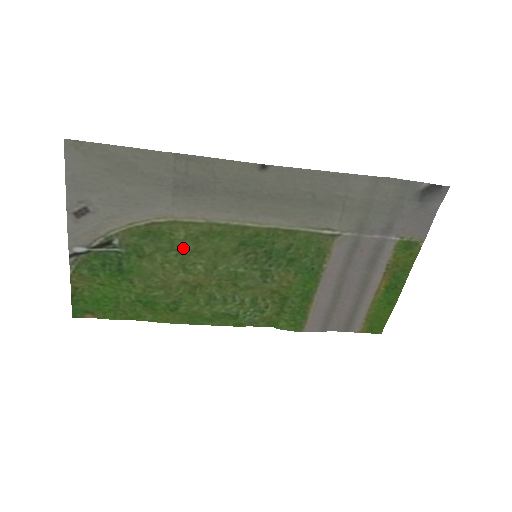
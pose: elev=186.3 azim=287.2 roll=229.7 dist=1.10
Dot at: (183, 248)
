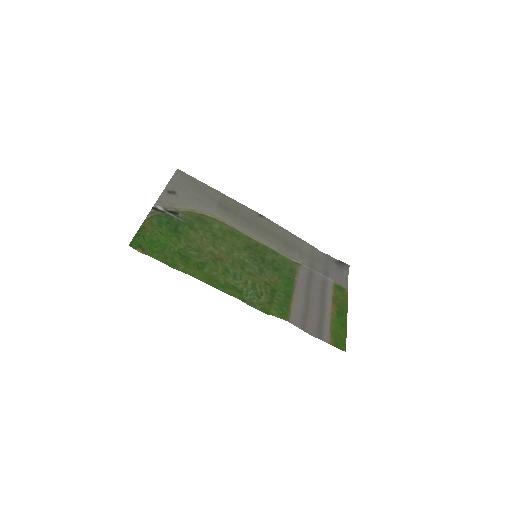
Dot at: (216, 234)
